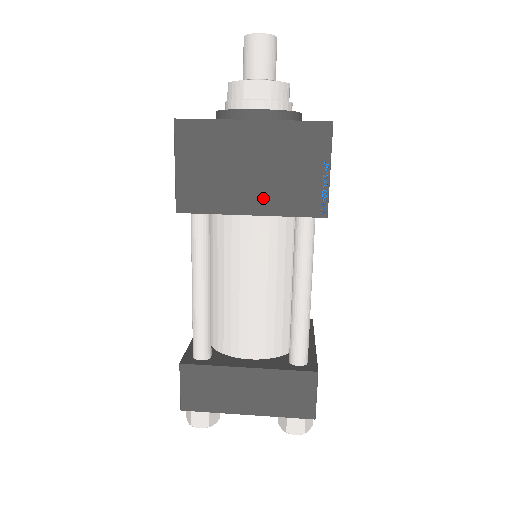
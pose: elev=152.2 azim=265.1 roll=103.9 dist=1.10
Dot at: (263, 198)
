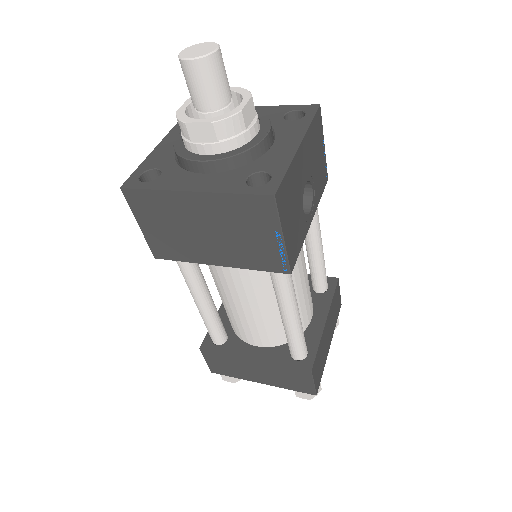
Dot at: (225, 254)
